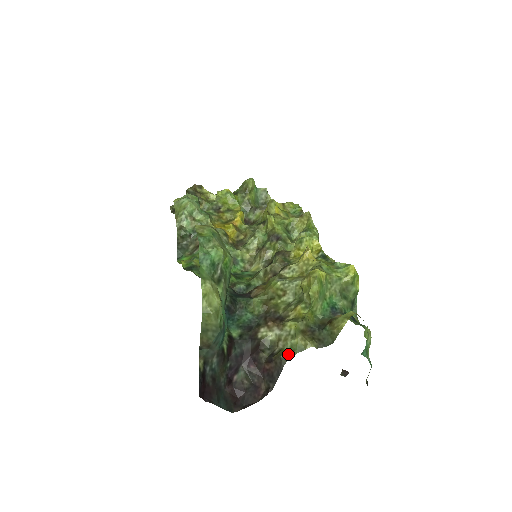
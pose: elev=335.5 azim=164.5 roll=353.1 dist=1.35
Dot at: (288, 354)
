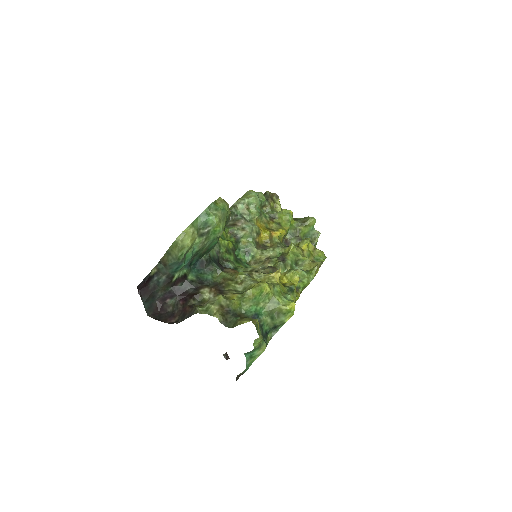
Dot at: (202, 310)
